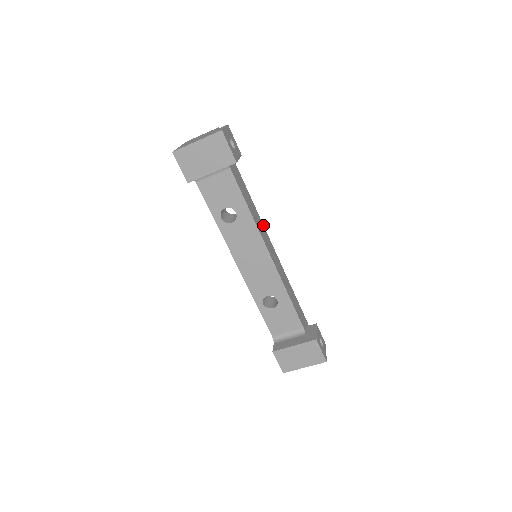
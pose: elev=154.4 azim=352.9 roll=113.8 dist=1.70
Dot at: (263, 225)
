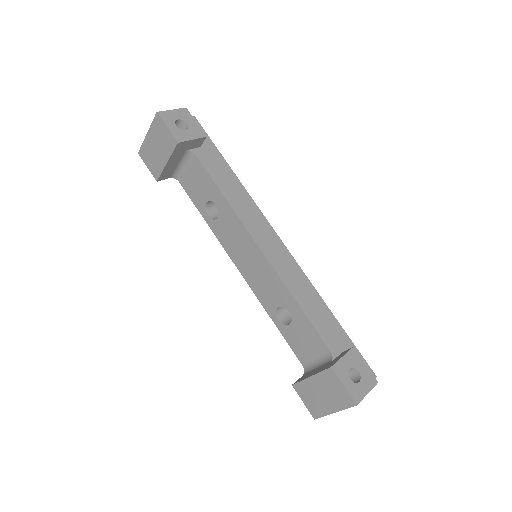
Dot at: (264, 217)
